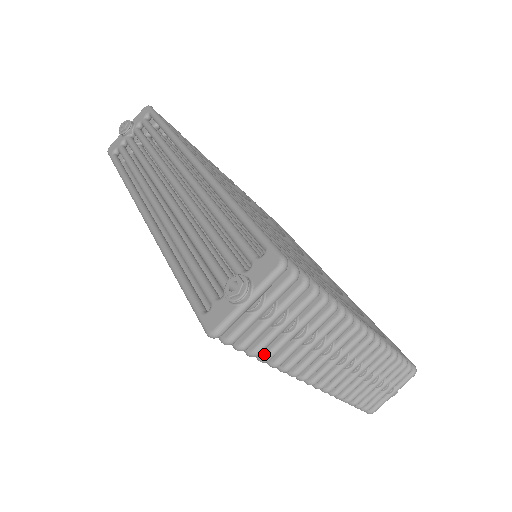
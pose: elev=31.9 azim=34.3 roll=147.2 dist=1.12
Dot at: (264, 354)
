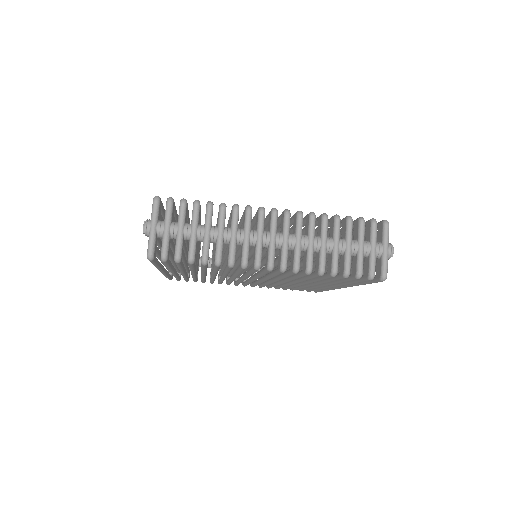
Dot at: (201, 258)
